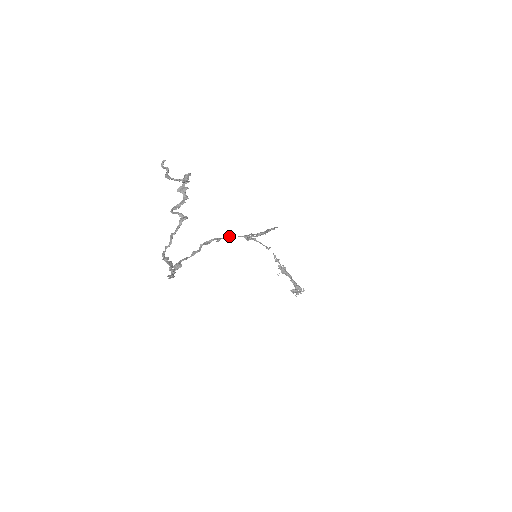
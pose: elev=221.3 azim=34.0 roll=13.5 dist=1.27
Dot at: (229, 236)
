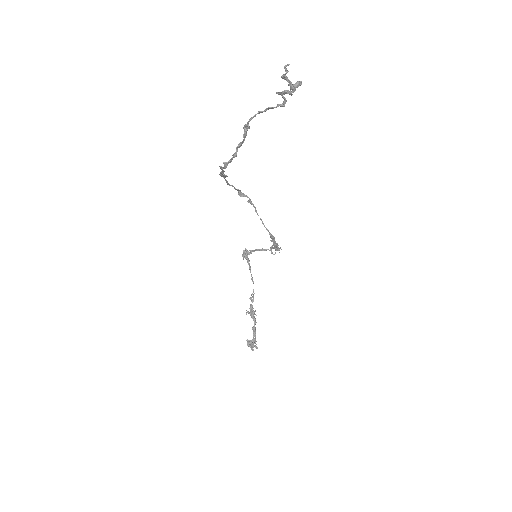
Dot at: occluded
